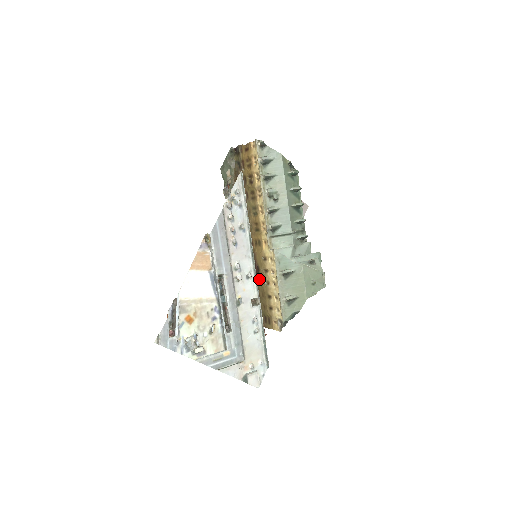
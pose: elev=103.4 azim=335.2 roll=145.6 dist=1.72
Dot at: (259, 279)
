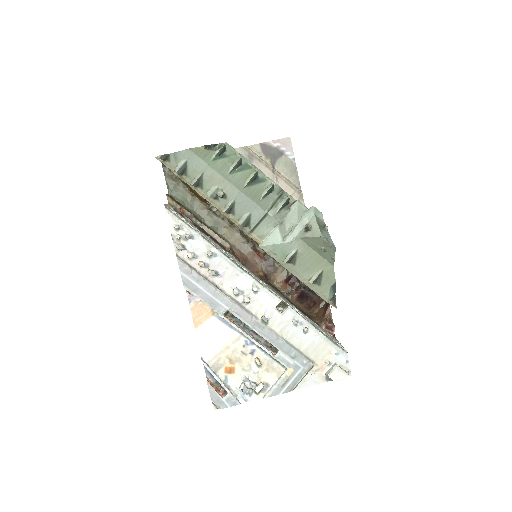
Dot at: occluded
